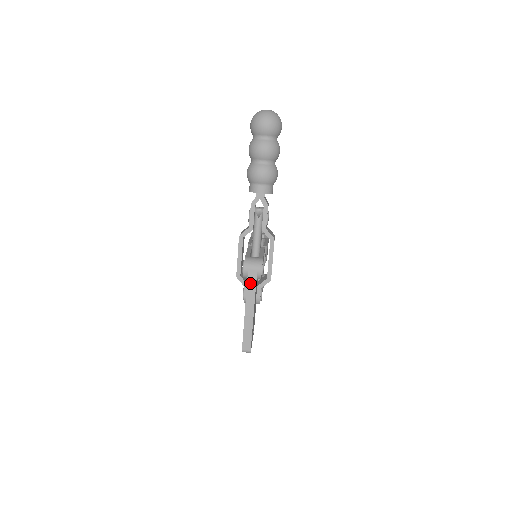
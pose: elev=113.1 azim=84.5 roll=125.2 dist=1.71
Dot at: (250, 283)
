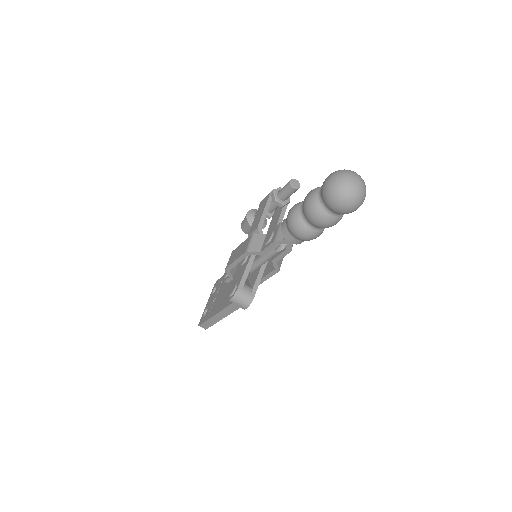
Dot at: (230, 308)
